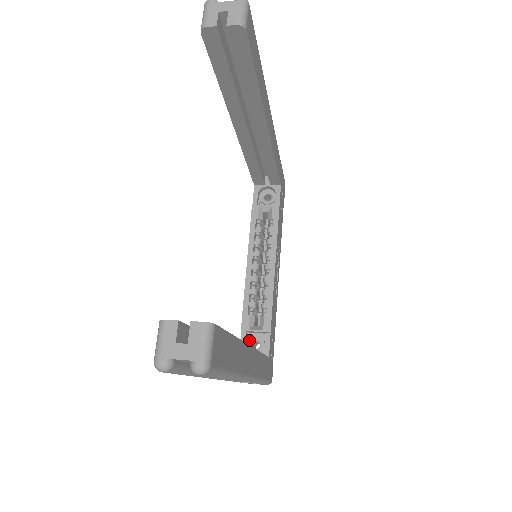
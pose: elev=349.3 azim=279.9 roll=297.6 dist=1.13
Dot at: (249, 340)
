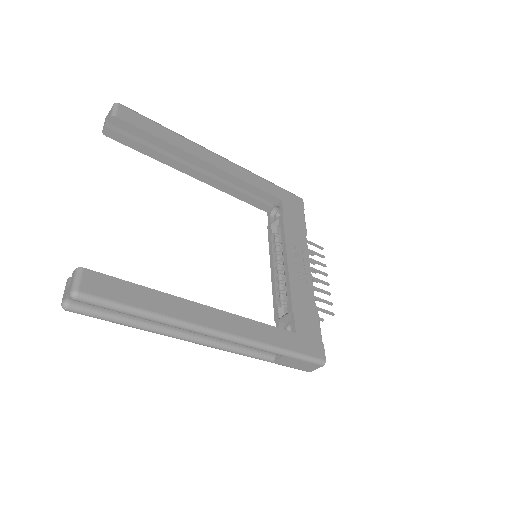
Dot at: (285, 328)
